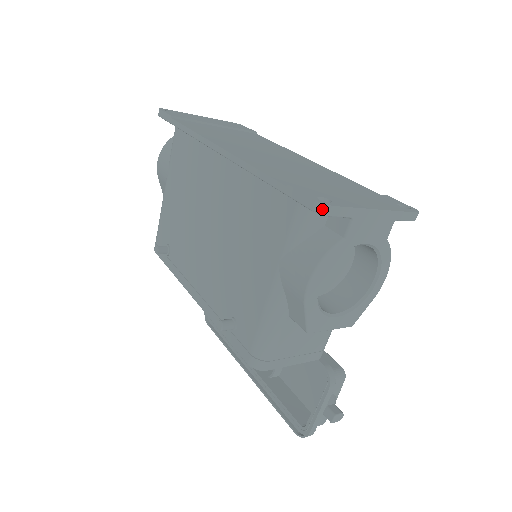
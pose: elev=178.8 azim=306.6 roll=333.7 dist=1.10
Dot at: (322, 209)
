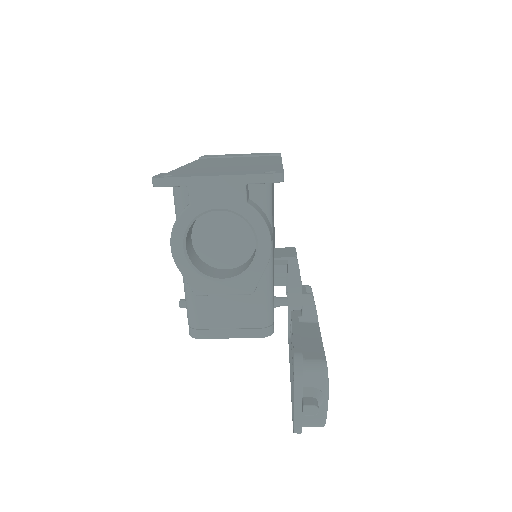
Dot at: (154, 182)
